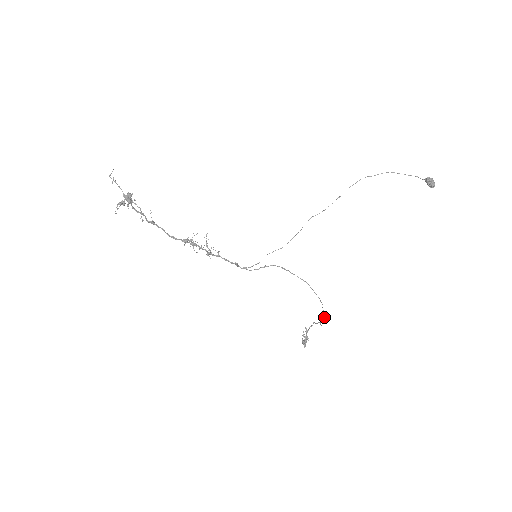
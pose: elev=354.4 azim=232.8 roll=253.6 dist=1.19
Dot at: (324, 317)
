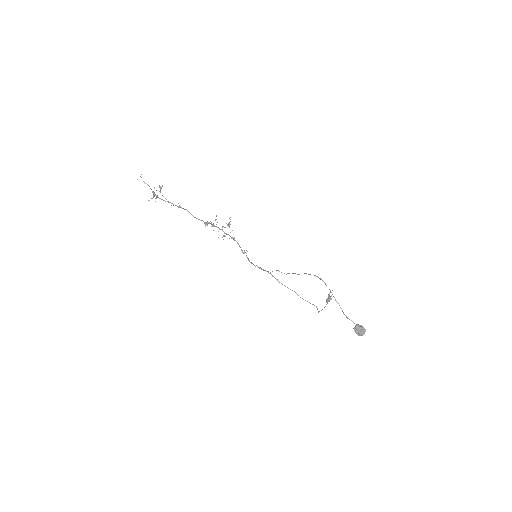
Dot at: (318, 311)
